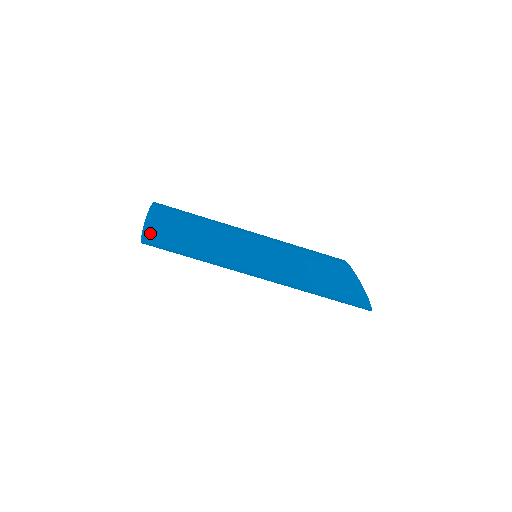
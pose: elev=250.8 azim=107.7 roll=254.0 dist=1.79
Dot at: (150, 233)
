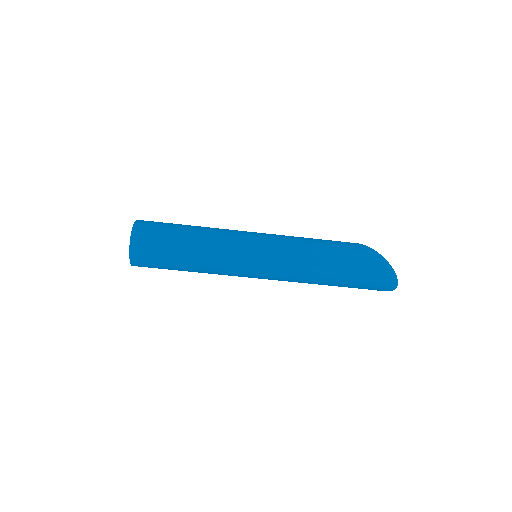
Dot at: (139, 236)
